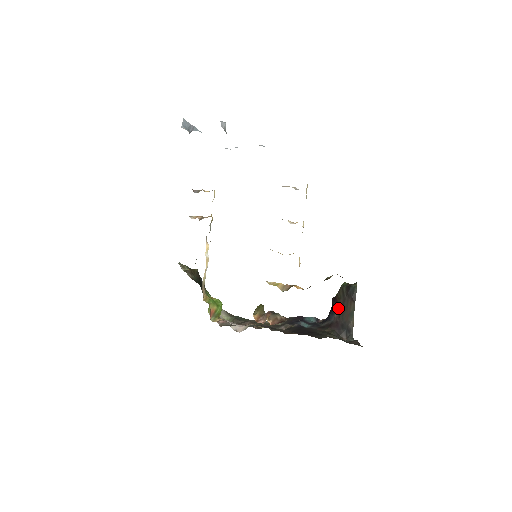
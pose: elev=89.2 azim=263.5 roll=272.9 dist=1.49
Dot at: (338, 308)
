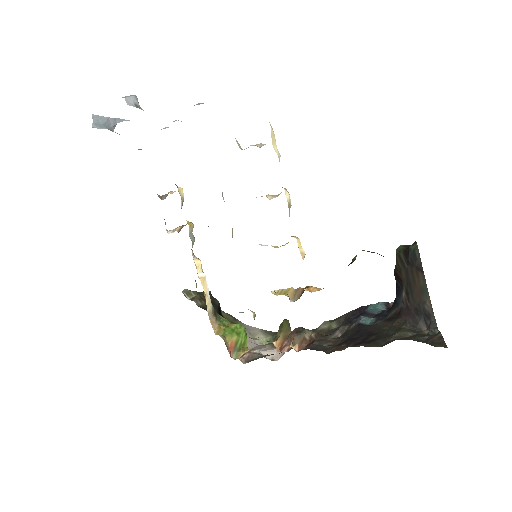
Dot at: (403, 286)
